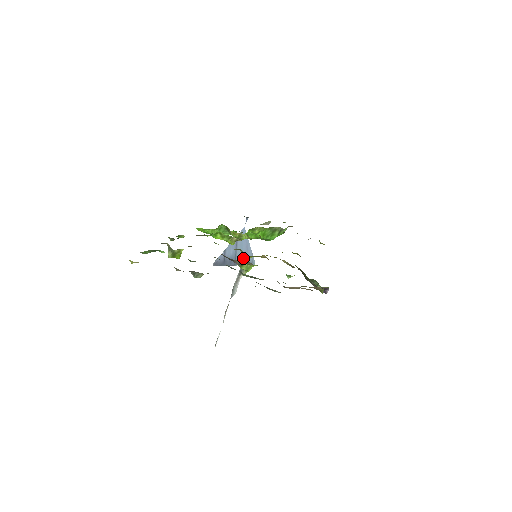
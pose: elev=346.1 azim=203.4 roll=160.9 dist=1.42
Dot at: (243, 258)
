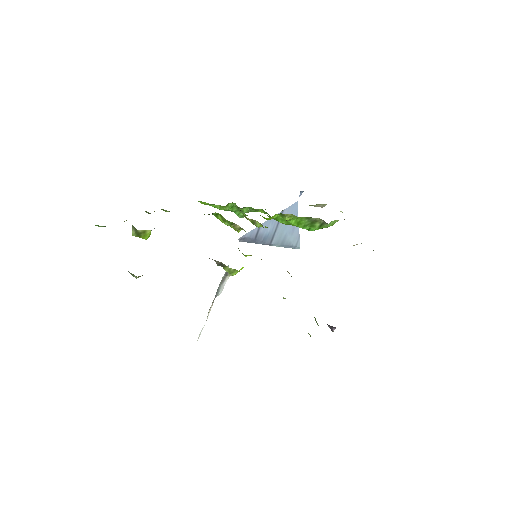
Dot at: (284, 239)
